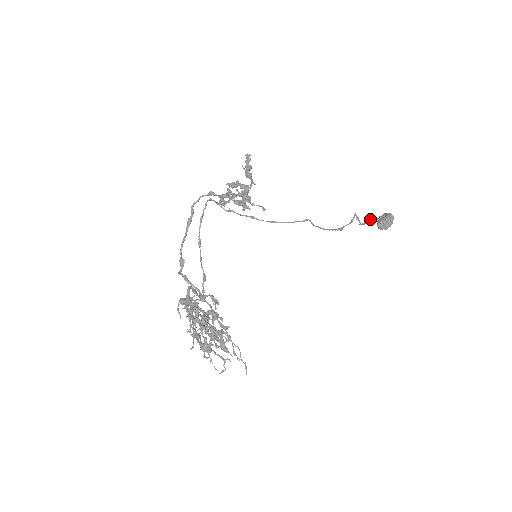
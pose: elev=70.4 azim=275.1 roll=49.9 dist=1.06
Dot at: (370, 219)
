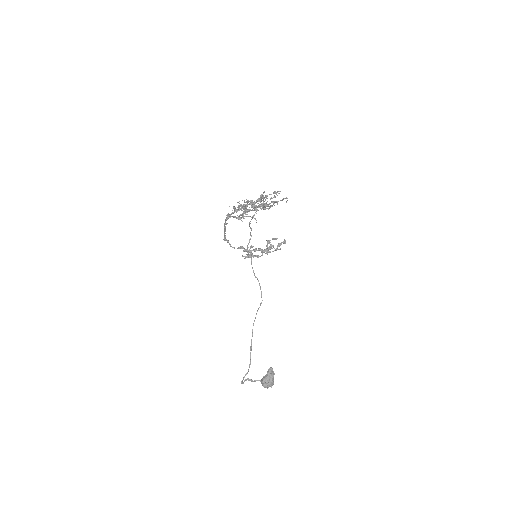
Dot at: (255, 380)
